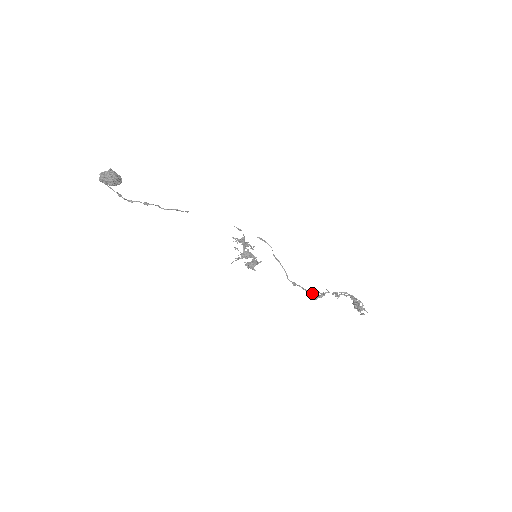
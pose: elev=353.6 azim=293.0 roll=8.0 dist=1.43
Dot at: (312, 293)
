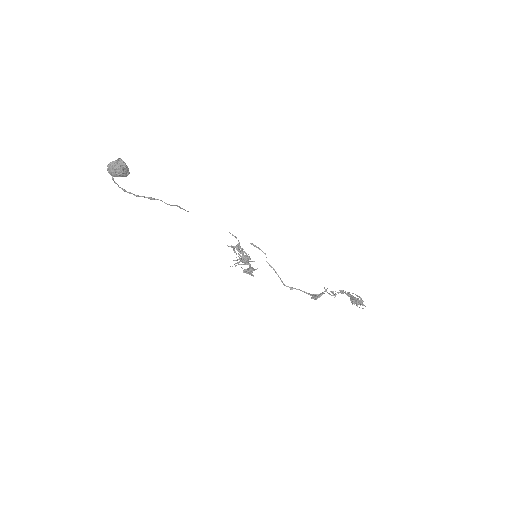
Dot at: (311, 294)
